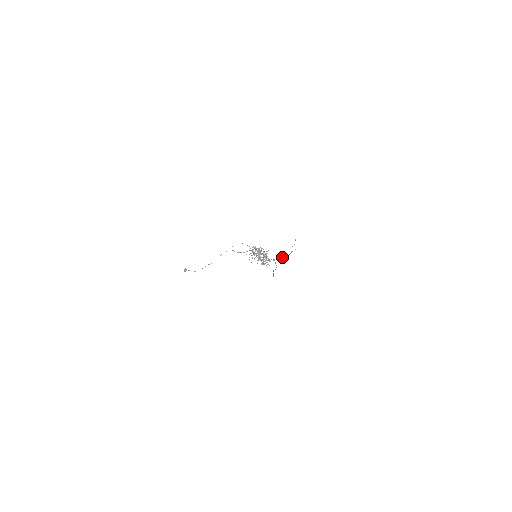
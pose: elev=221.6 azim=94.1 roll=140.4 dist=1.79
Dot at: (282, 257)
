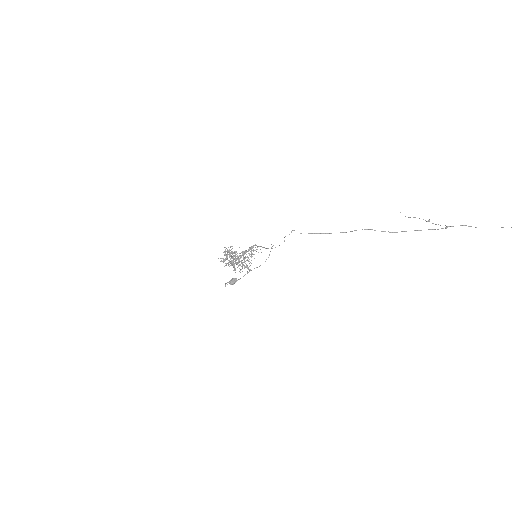
Dot at: occluded
